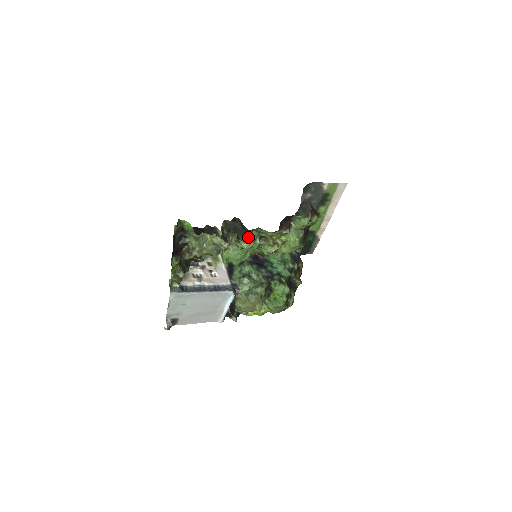
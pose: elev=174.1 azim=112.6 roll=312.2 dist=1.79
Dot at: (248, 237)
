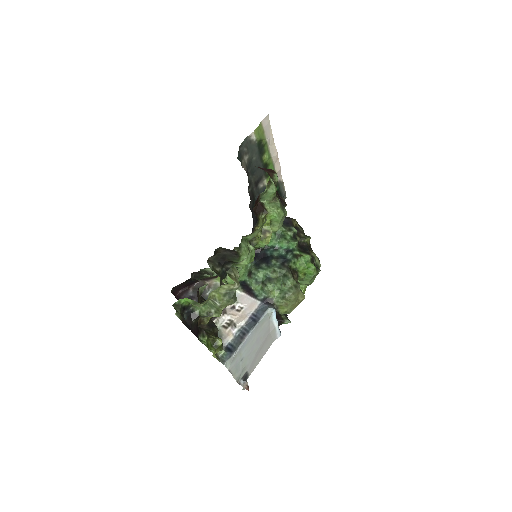
Dot at: (241, 254)
